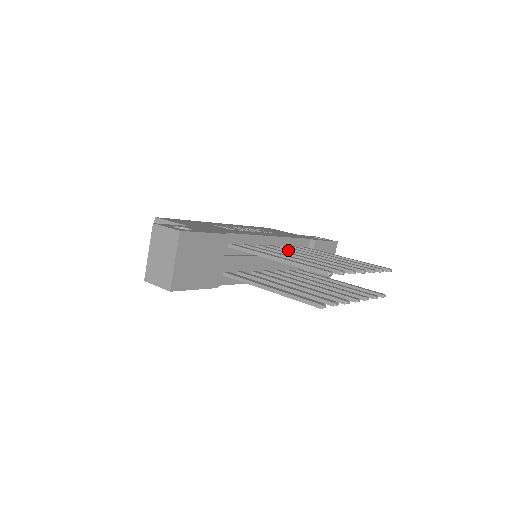
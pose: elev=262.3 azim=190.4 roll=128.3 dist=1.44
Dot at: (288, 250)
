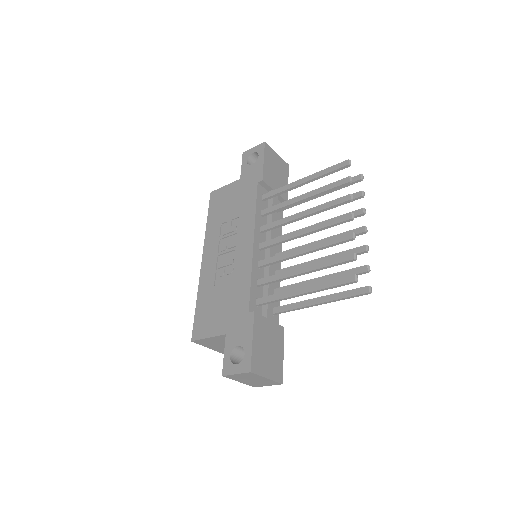
Dot at: (278, 243)
